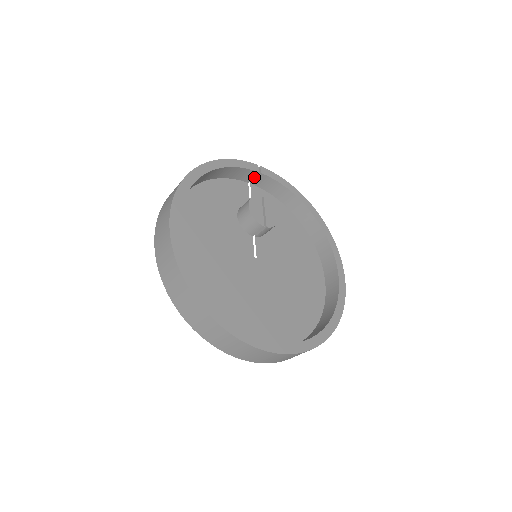
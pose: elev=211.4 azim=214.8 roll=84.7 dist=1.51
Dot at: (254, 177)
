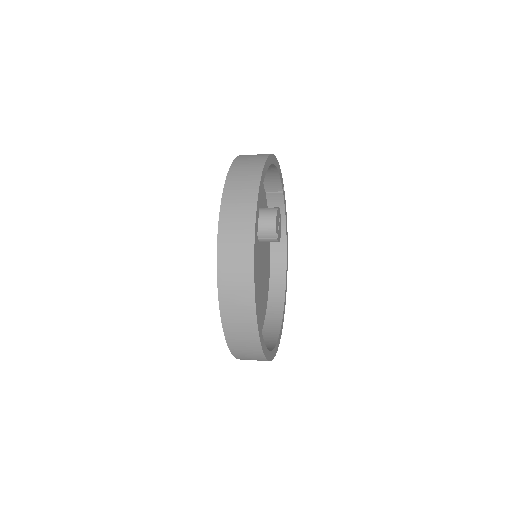
Dot at: (273, 191)
